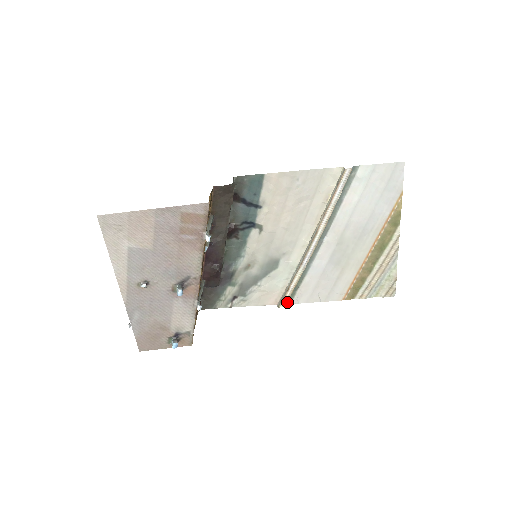
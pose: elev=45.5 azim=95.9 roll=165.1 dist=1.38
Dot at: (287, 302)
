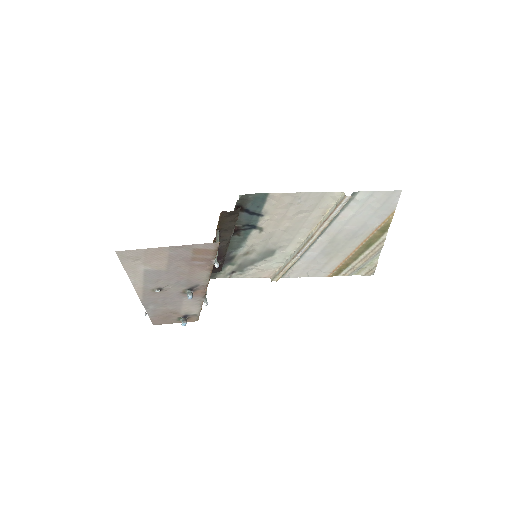
Dot at: occluded
